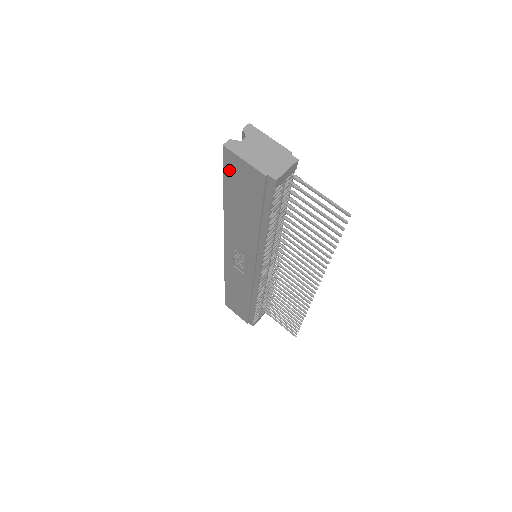
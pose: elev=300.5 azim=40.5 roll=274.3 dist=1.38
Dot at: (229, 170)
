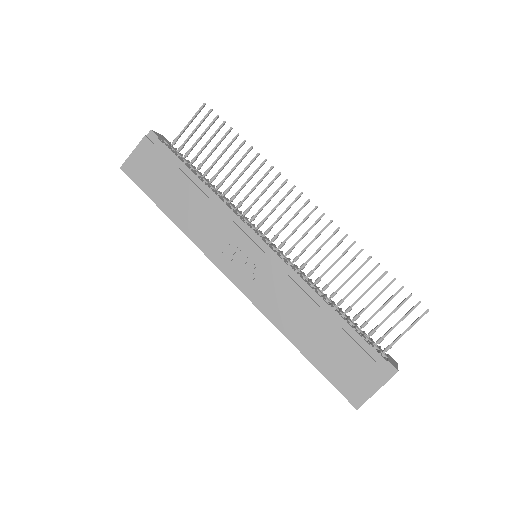
Dot at: (139, 178)
